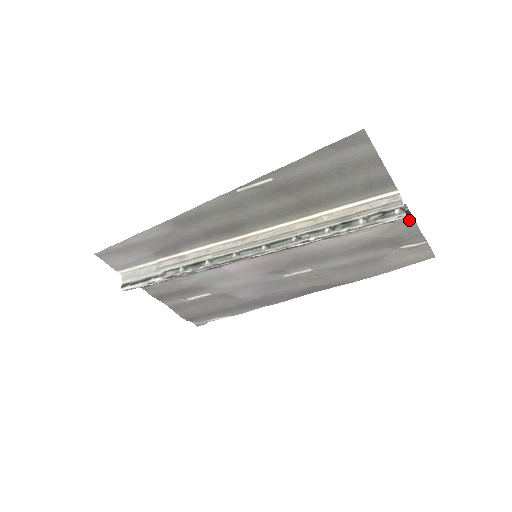
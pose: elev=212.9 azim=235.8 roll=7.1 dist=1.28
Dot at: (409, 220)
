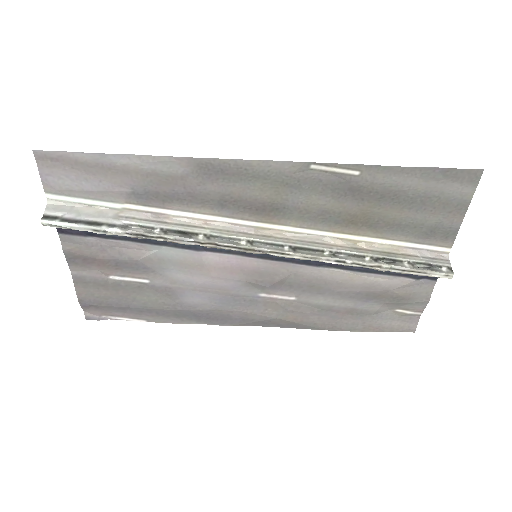
Dot at: (429, 284)
